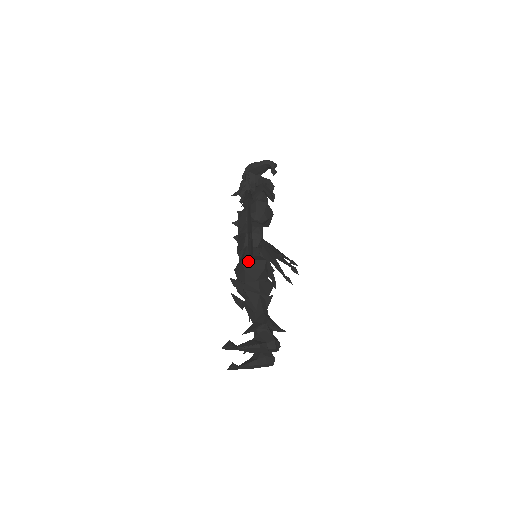
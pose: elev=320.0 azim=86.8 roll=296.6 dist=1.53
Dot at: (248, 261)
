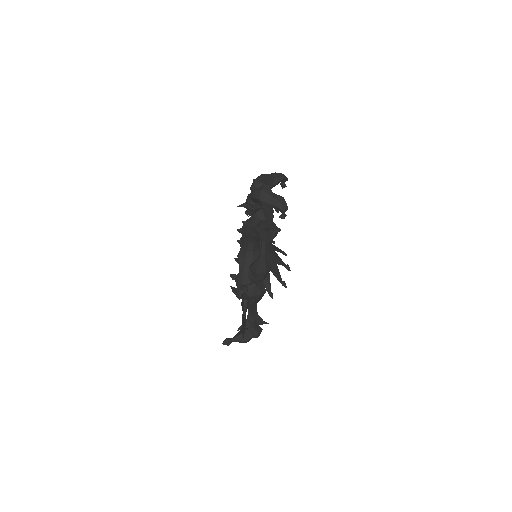
Dot at: occluded
